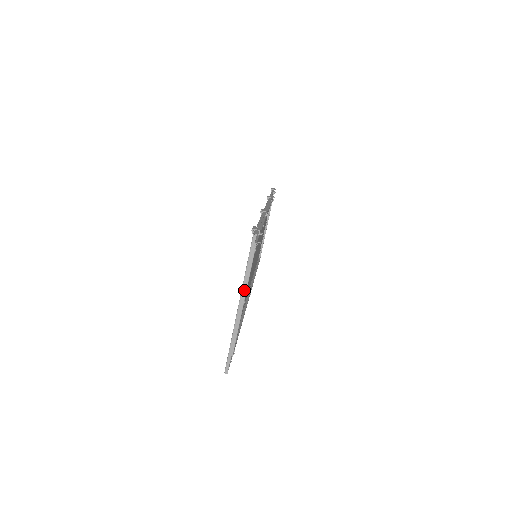
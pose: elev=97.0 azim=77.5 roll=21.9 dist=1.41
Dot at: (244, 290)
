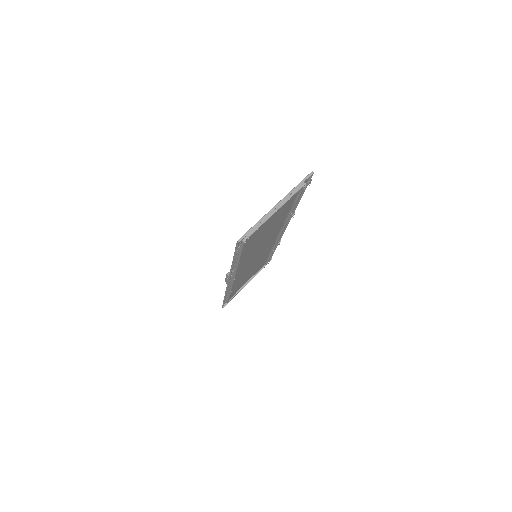
Dot at: occluded
